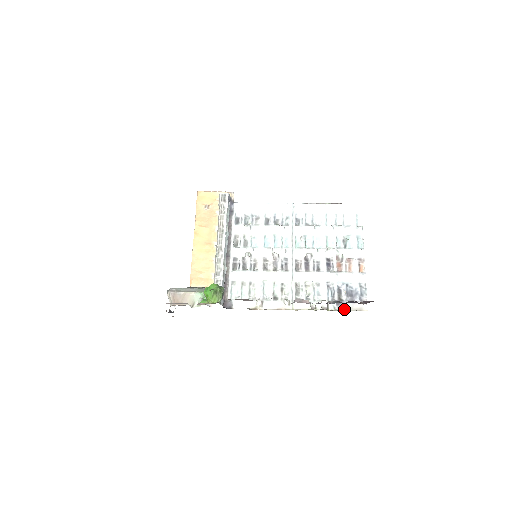
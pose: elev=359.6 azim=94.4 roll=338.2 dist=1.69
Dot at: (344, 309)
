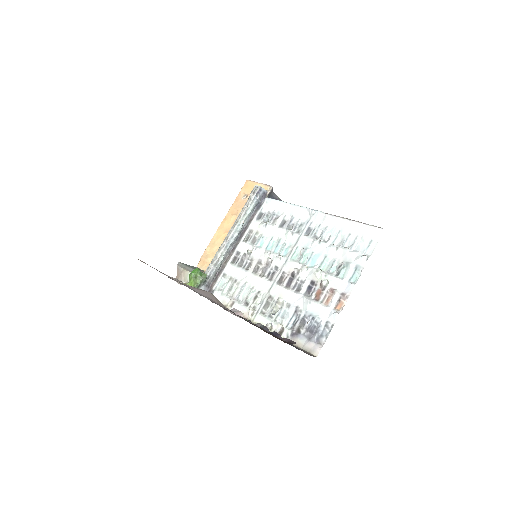
Dot at: occluded
